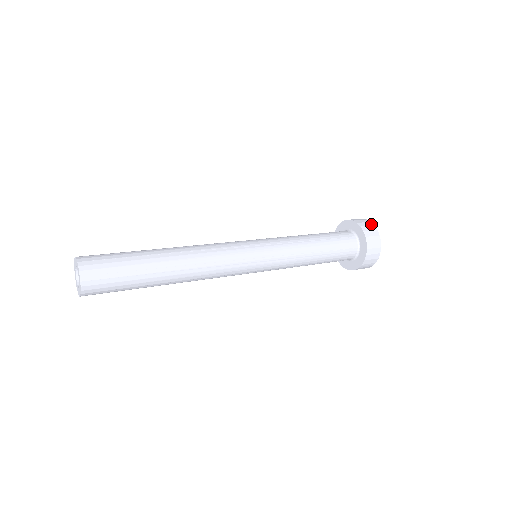
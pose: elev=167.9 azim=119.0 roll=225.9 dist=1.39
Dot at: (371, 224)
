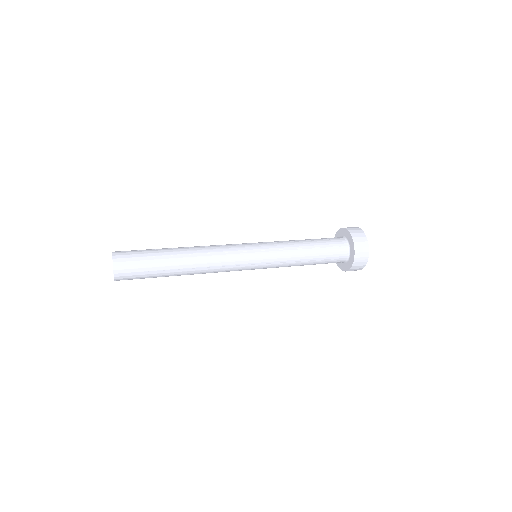
Dot at: (356, 227)
